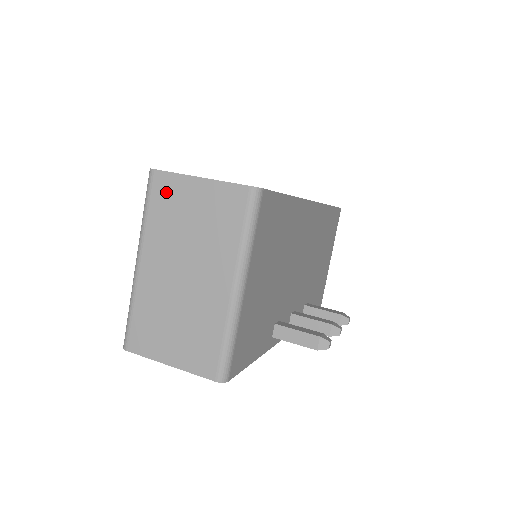
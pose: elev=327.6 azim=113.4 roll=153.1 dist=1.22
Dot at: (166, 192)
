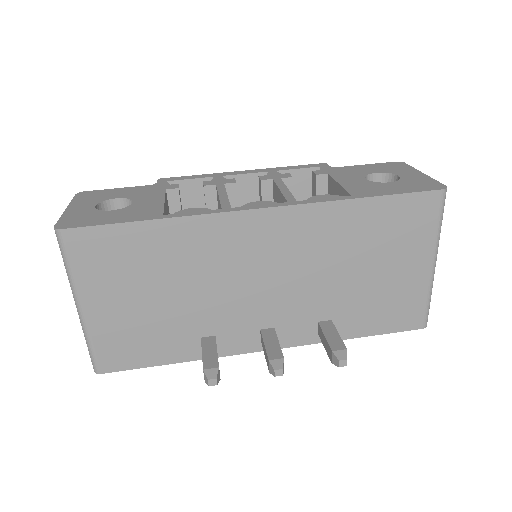
Dot at: occluded
